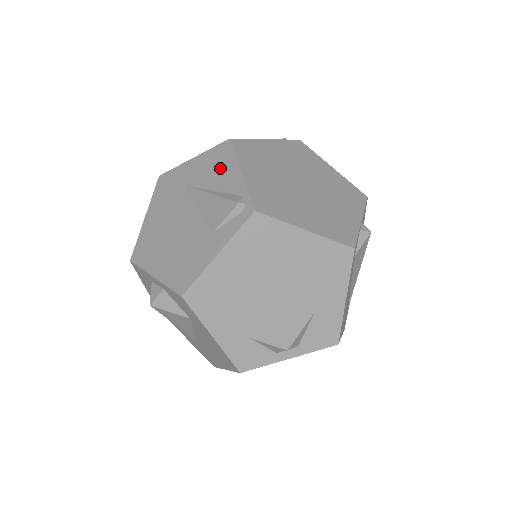
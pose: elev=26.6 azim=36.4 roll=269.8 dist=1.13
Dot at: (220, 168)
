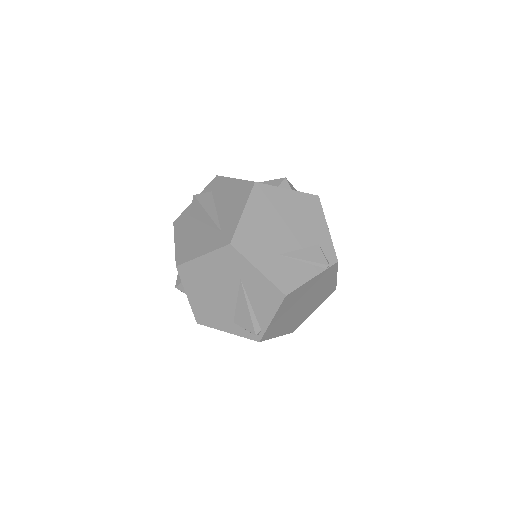
Dot at: (266, 302)
